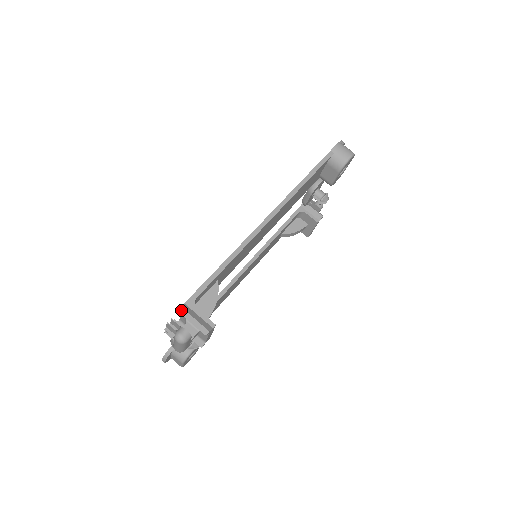
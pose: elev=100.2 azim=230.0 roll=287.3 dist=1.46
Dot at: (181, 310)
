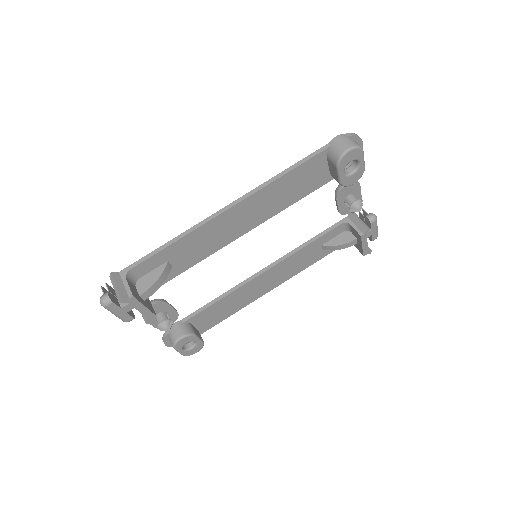
Dot at: (111, 276)
